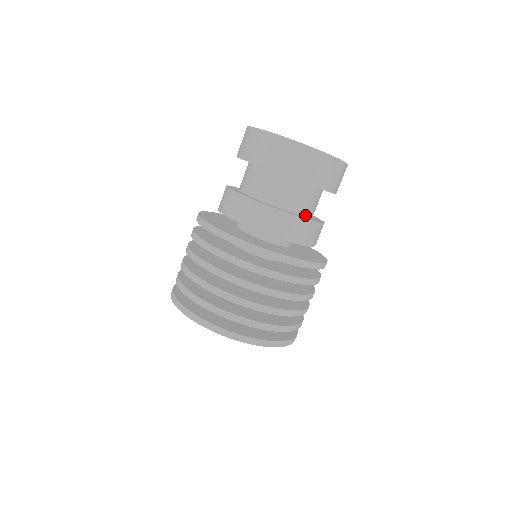
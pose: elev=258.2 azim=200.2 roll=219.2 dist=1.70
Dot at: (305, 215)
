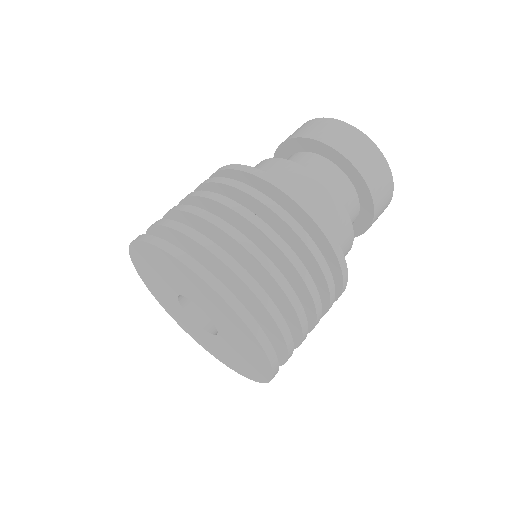
Dot at: occluded
